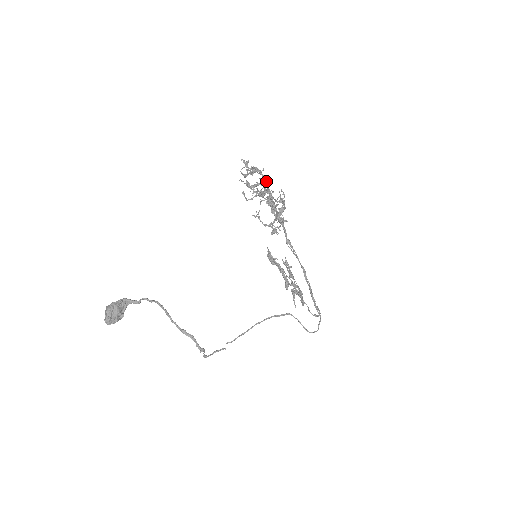
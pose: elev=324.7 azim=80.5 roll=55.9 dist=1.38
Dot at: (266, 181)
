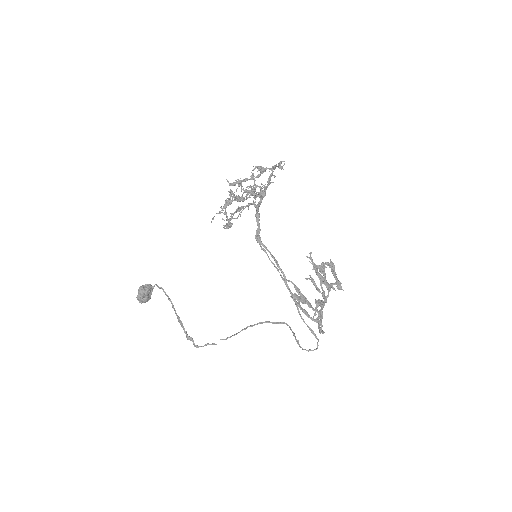
Dot at: (252, 177)
